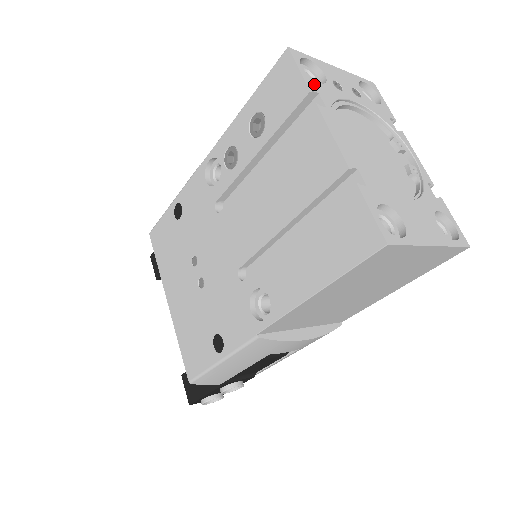
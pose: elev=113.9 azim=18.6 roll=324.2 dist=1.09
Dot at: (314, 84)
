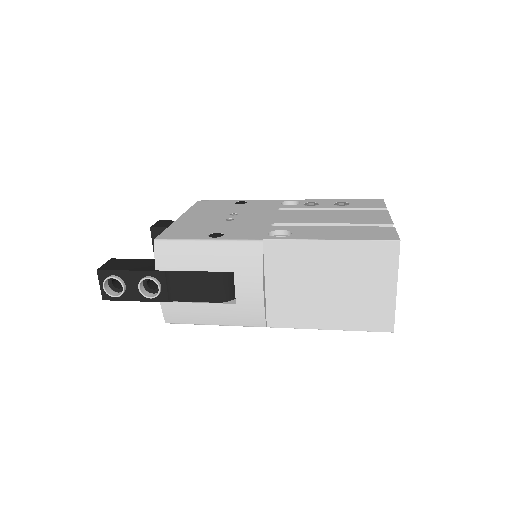
Dot at: occluded
